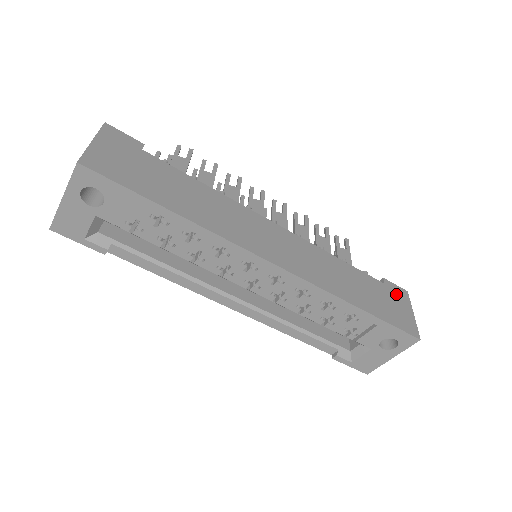
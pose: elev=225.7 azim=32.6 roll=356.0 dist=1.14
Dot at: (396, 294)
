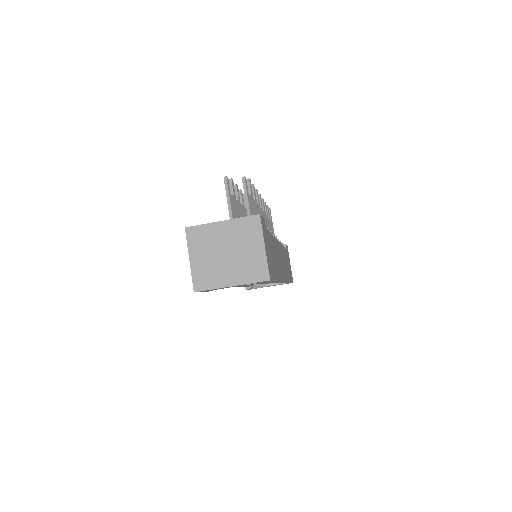
Dot at: occluded
